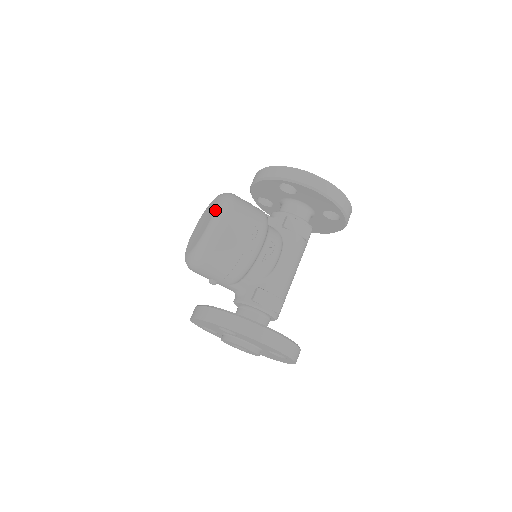
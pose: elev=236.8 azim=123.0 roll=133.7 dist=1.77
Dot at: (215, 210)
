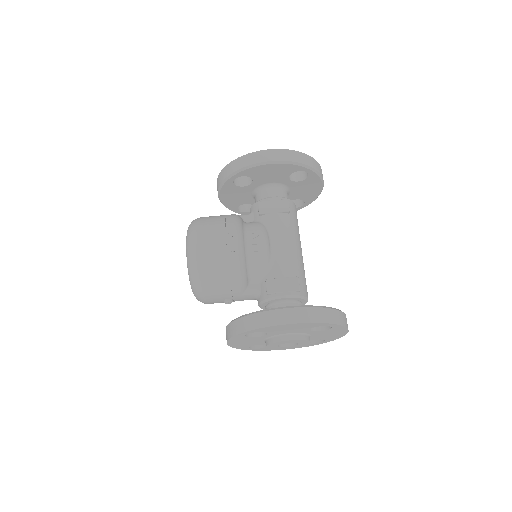
Dot at: (186, 240)
